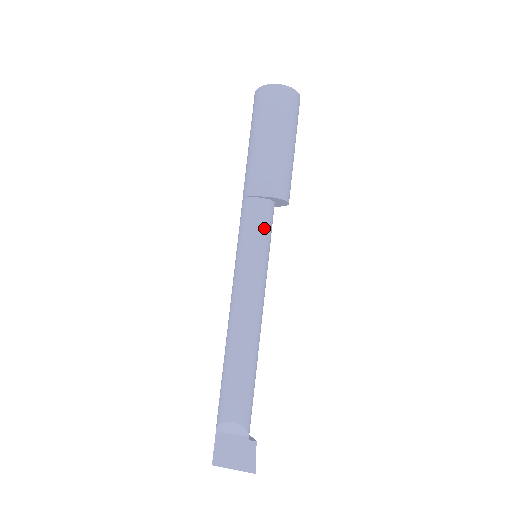
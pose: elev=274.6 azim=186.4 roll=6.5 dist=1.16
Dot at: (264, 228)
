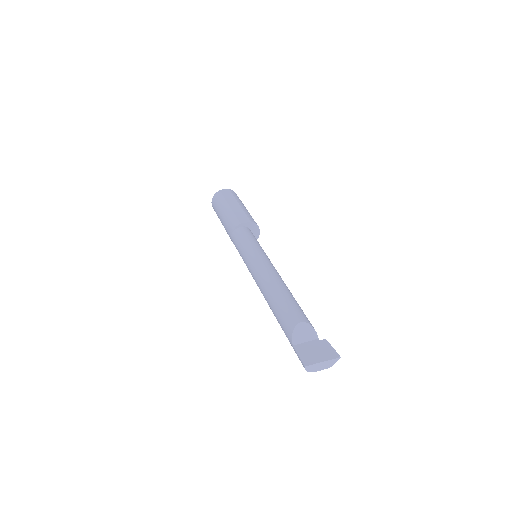
Dot at: (254, 238)
